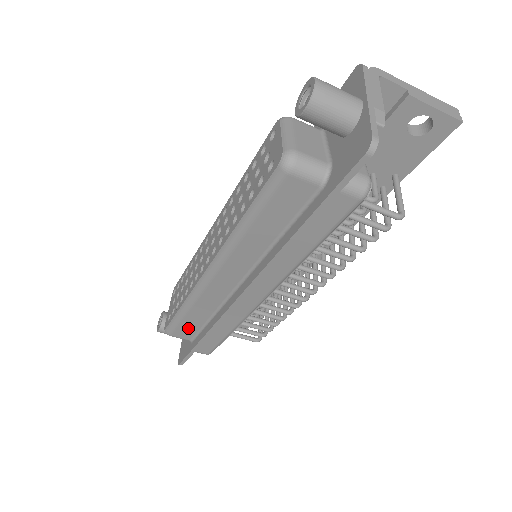
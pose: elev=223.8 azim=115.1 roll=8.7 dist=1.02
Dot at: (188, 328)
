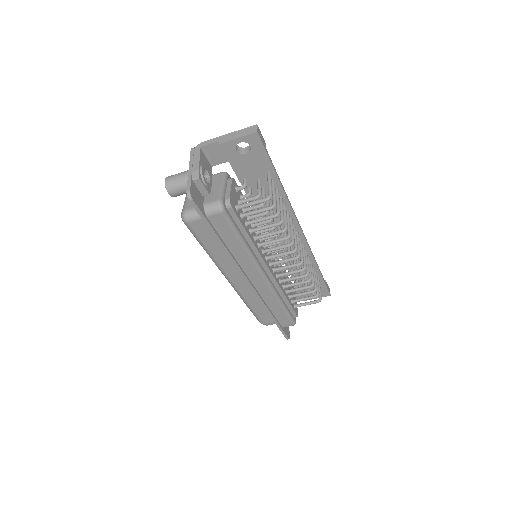
Dot at: (265, 315)
